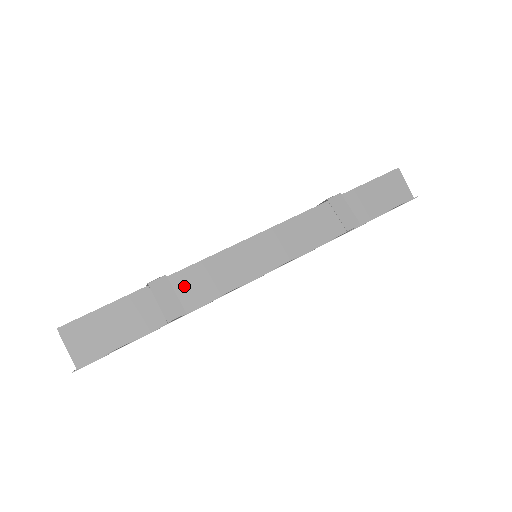
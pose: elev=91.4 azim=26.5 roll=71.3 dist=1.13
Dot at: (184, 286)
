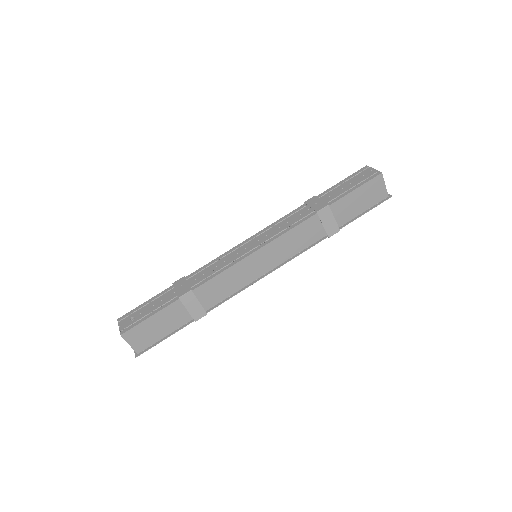
Dot at: (204, 294)
